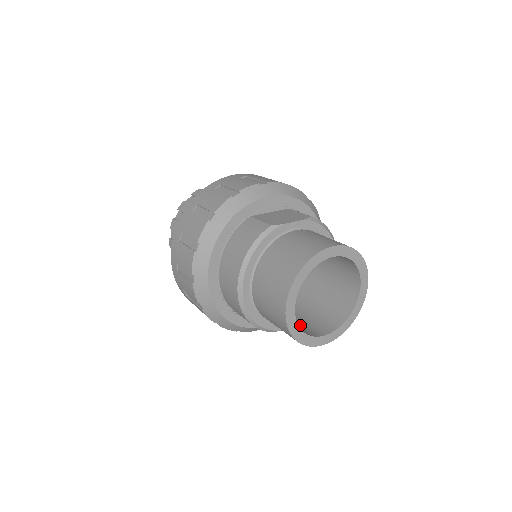
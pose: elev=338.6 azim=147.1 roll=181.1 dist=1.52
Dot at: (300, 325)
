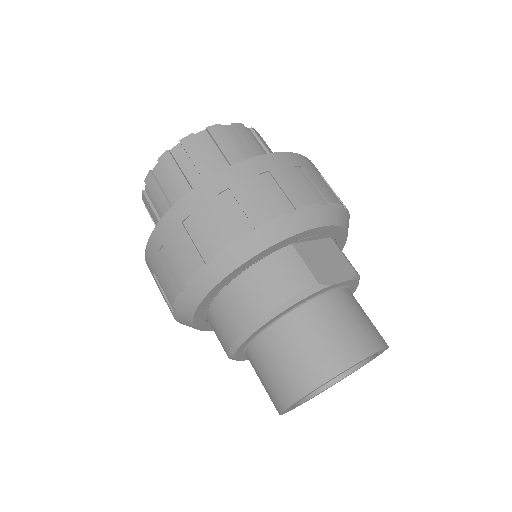
Dot at: occluded
